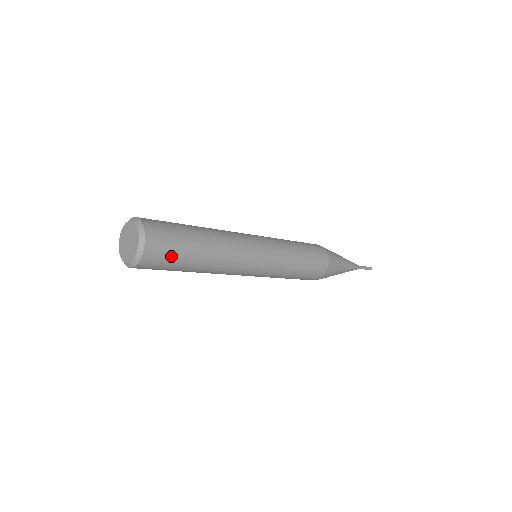
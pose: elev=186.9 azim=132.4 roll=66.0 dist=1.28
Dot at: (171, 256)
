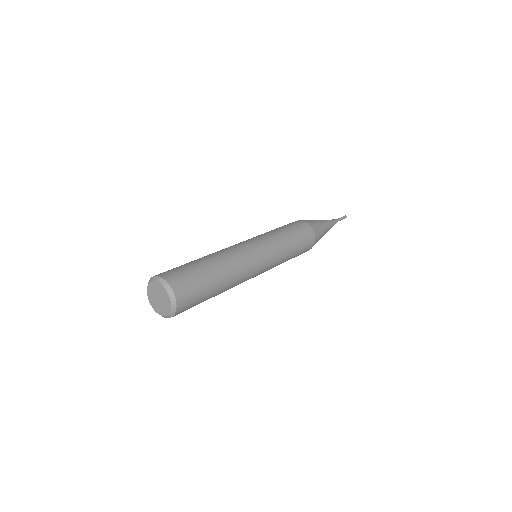
Dot at: occluded
